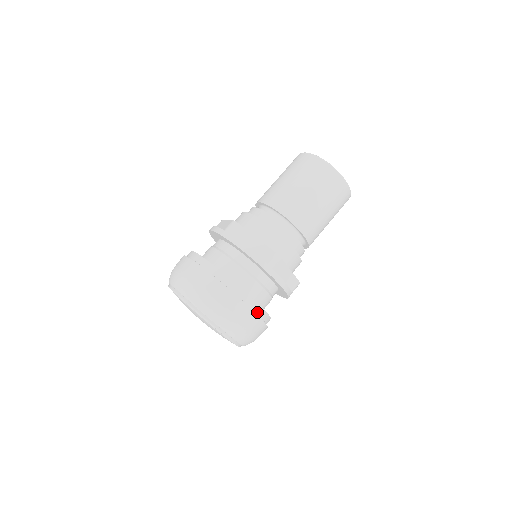
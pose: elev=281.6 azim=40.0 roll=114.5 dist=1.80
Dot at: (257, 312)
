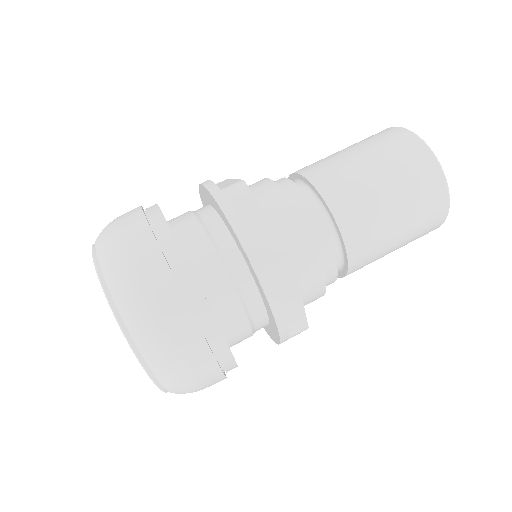
Dot at: (217, 350)
